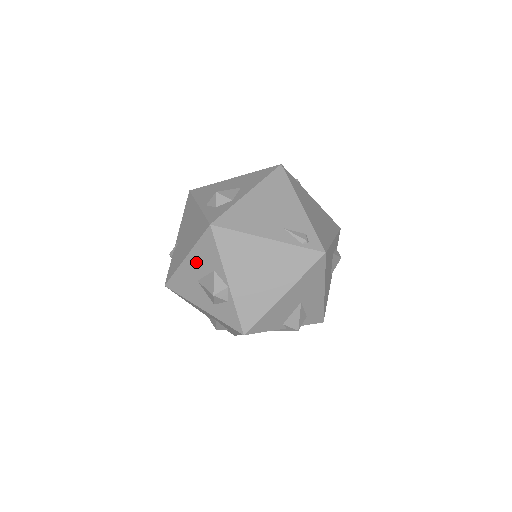
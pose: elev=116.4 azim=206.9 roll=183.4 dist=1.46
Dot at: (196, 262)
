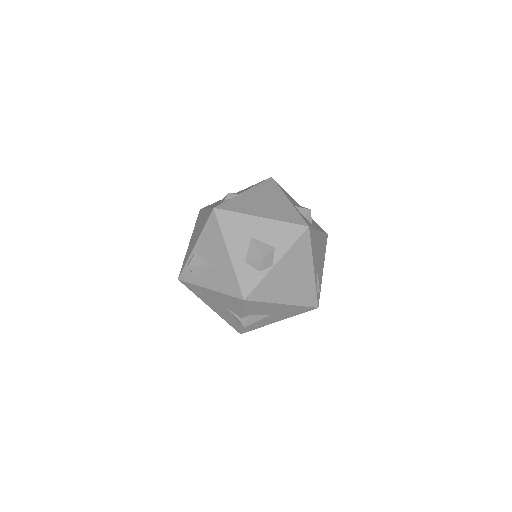
Dot at: (267, 228)
